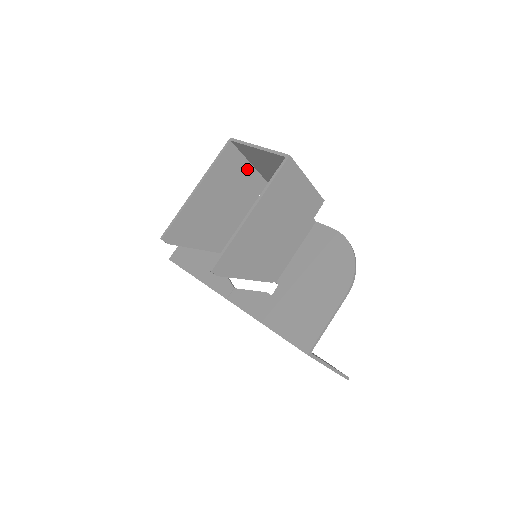
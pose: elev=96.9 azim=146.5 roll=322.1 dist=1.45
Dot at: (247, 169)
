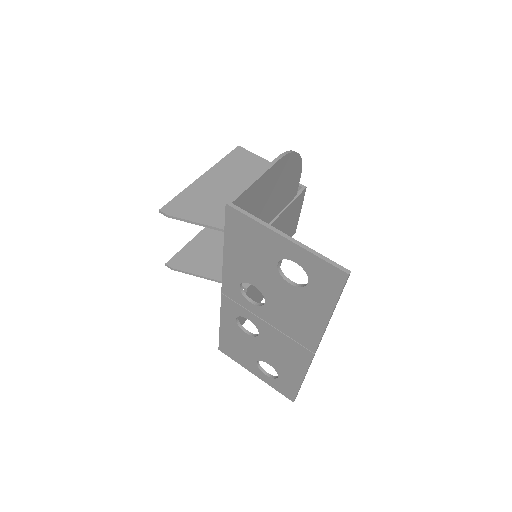
Dot at: occluded
